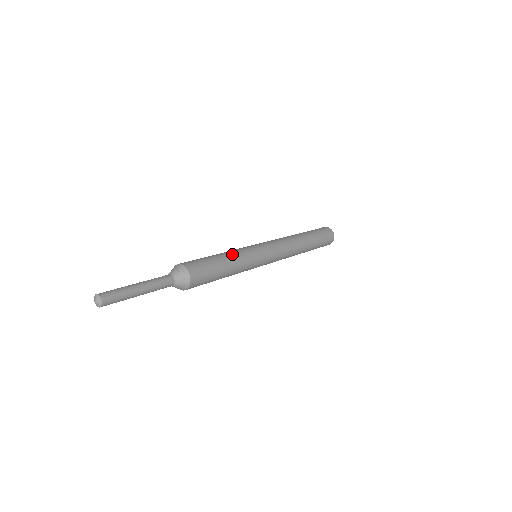
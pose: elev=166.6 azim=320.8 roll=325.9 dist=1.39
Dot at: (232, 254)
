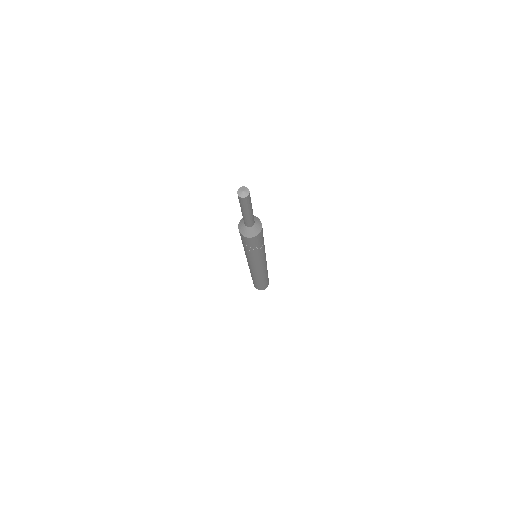
Dot at: occluded
